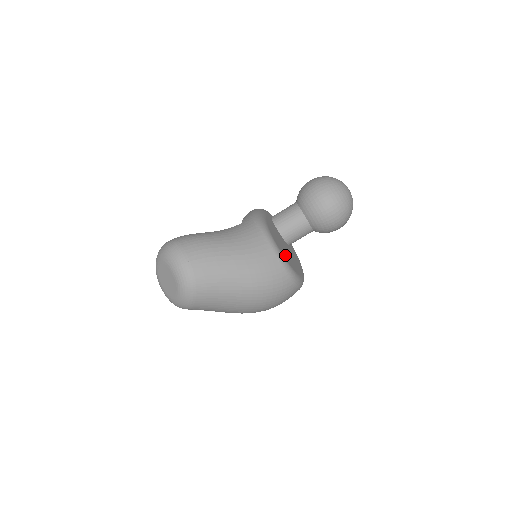
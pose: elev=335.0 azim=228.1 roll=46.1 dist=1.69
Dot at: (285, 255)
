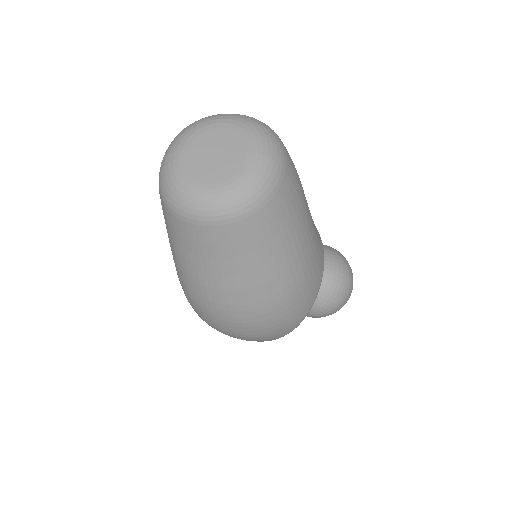
Dot at: occluded
